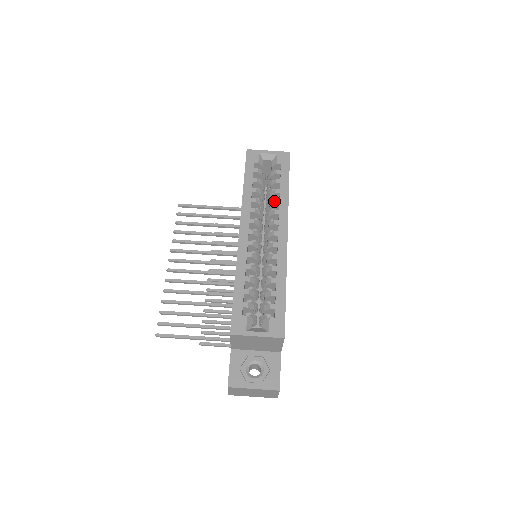
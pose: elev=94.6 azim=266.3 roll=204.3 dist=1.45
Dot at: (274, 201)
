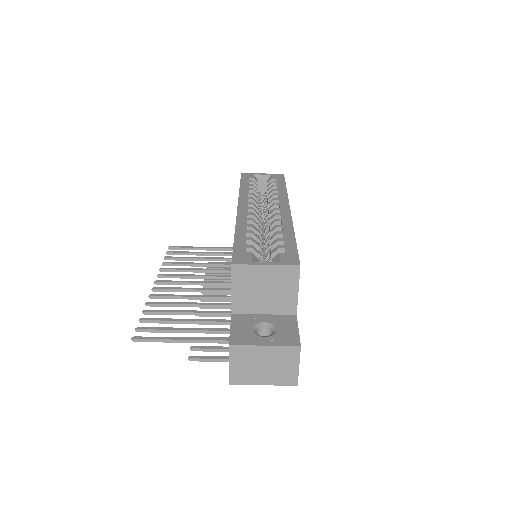
Dot at: (272, 194)
